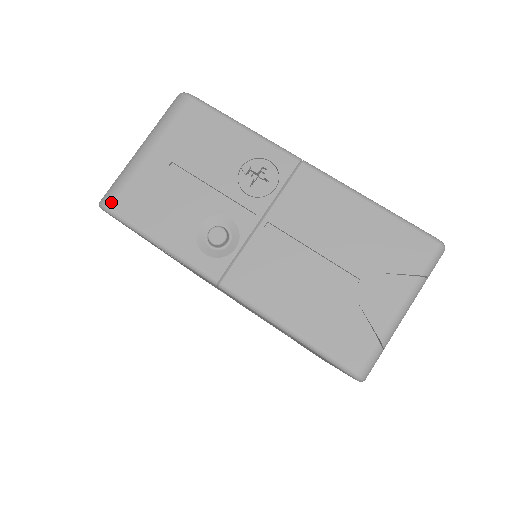
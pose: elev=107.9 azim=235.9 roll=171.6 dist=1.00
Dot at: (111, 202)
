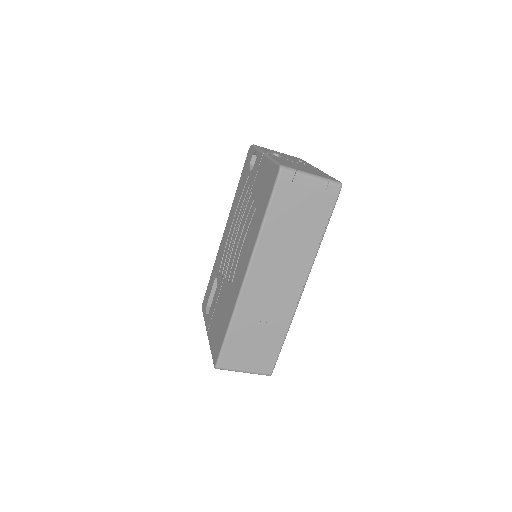
Dot at: (256, 145)
